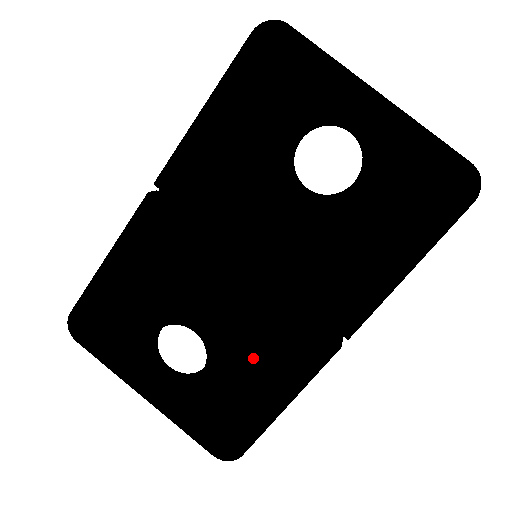
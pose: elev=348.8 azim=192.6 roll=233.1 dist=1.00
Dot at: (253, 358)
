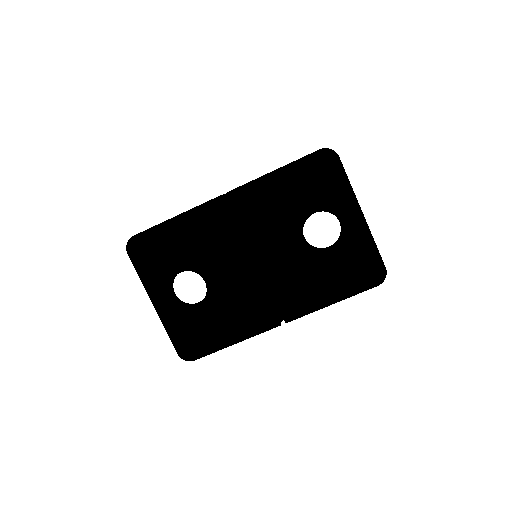
Dot at: (230, 310)
